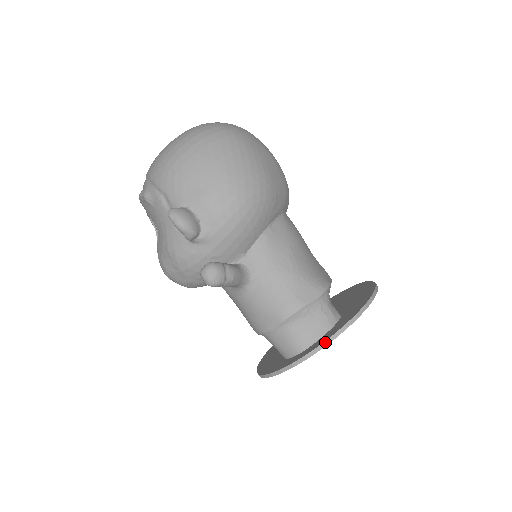
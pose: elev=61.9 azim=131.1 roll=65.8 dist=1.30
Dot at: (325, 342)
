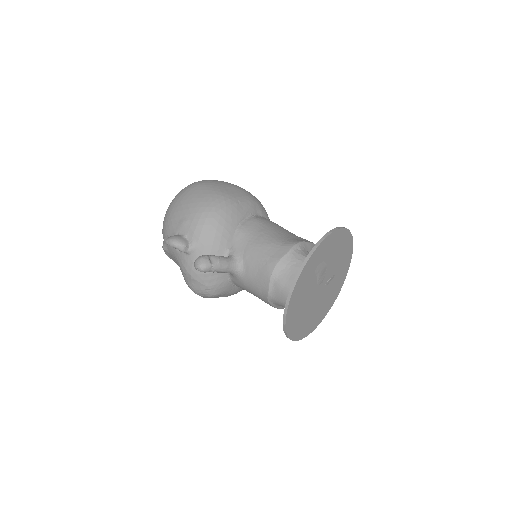
Dot at: (298, 274)
